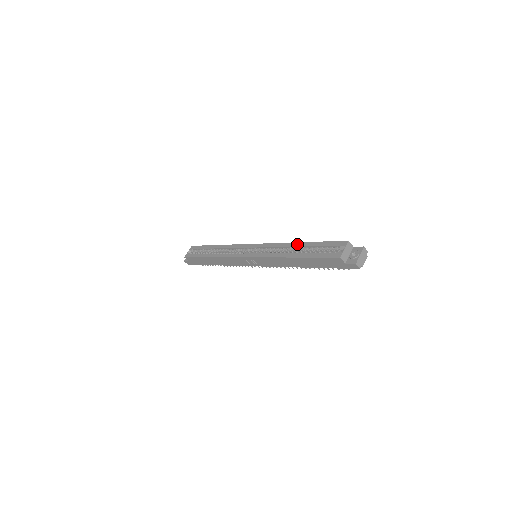
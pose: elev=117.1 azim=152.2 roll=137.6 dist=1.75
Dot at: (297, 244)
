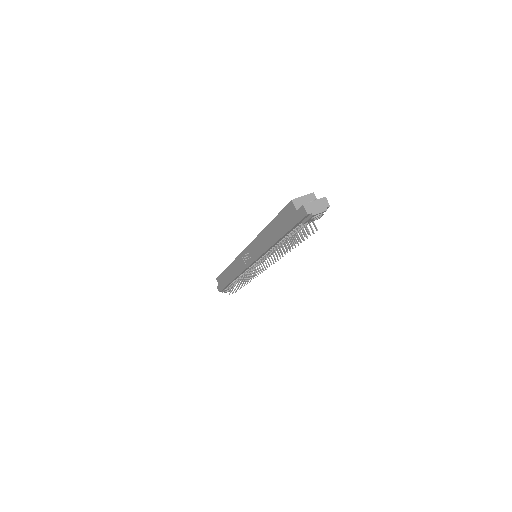
Dot at: occluded
